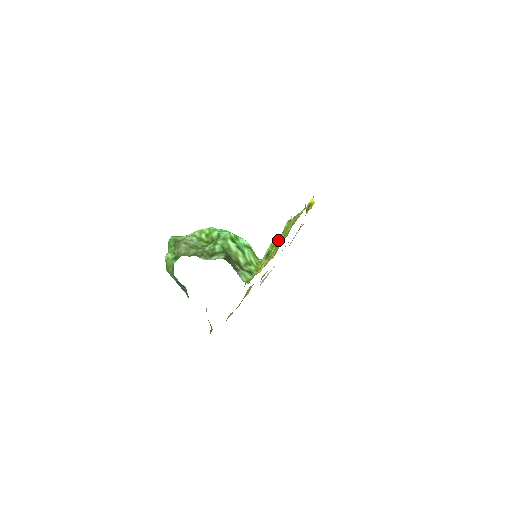
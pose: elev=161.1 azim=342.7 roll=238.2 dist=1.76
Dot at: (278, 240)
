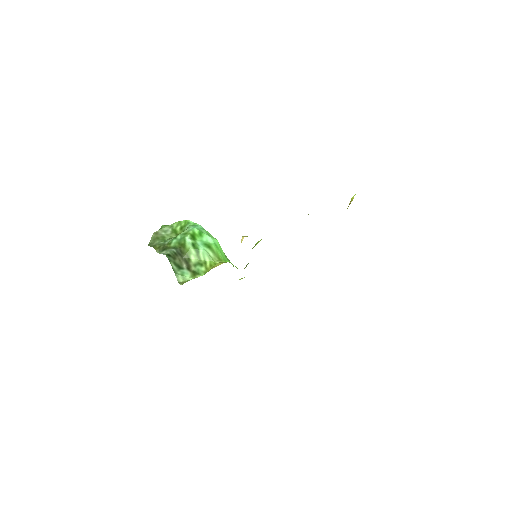
Dot at: occluded
